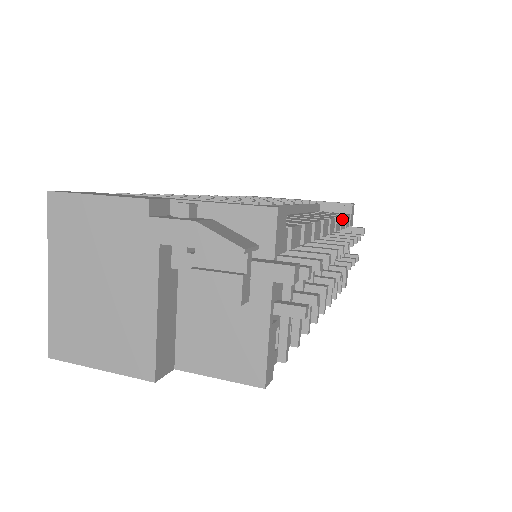
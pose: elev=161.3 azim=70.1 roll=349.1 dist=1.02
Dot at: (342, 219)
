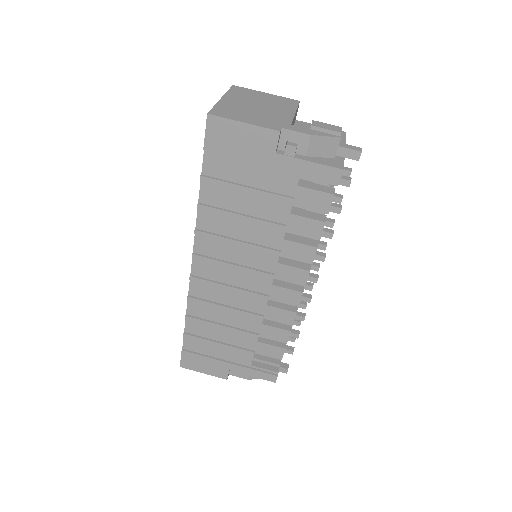
Dot at: (320, 237)
